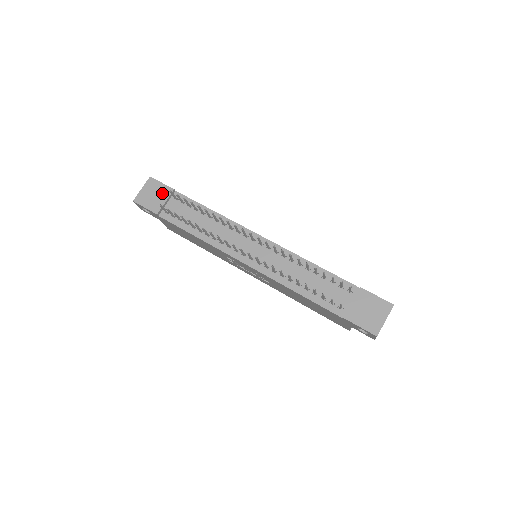
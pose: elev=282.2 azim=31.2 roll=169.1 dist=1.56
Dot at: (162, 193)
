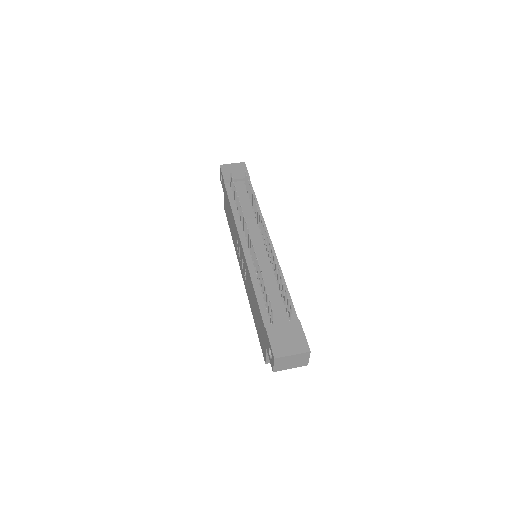
Dot at: (241, 174)
